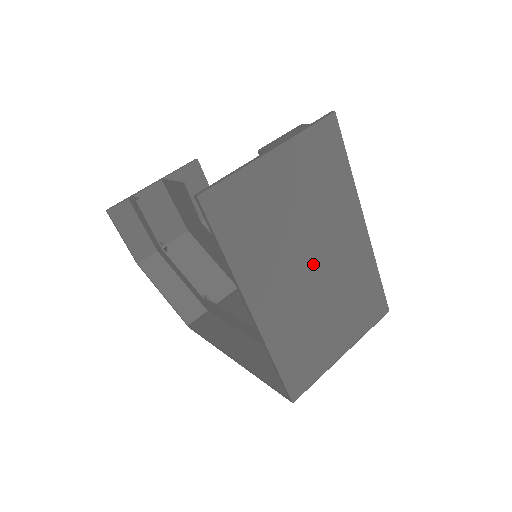
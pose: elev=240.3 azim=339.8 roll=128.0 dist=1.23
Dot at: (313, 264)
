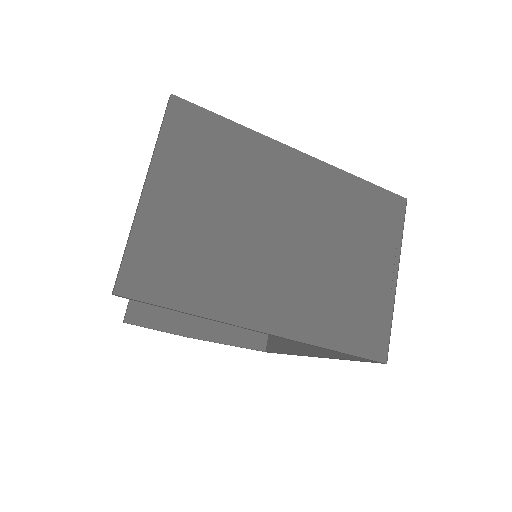
Dot at: (285, 237)
